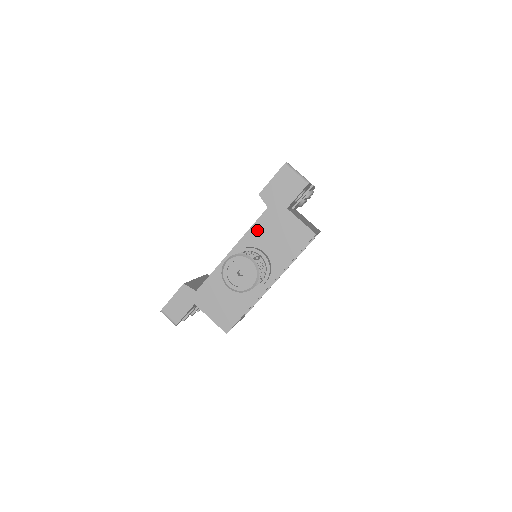
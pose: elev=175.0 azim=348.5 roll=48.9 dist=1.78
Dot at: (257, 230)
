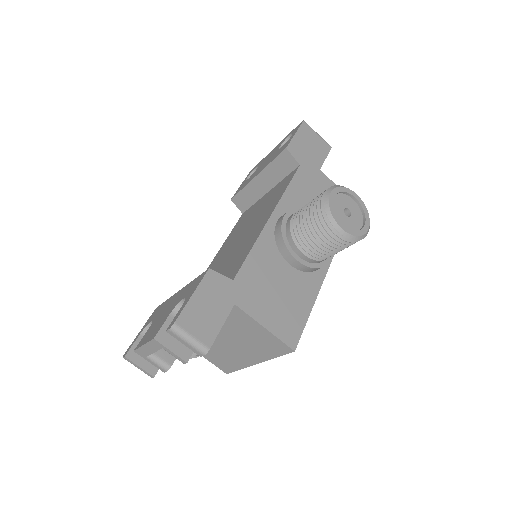
Dot at: (296, 191)
